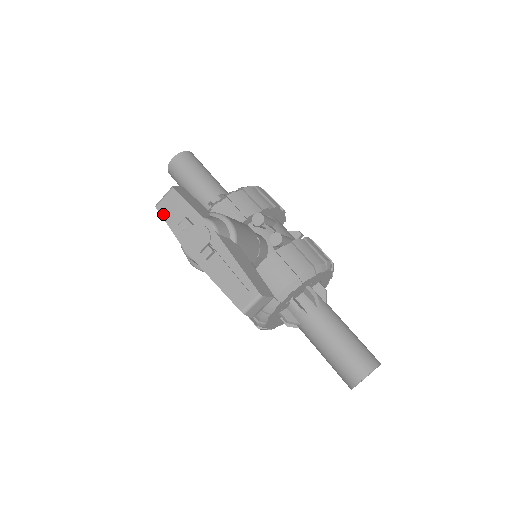
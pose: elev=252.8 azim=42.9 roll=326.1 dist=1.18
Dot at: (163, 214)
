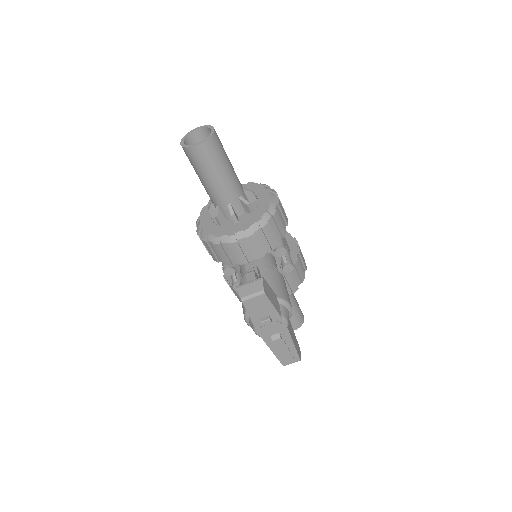
Dot at: (248, 308)
